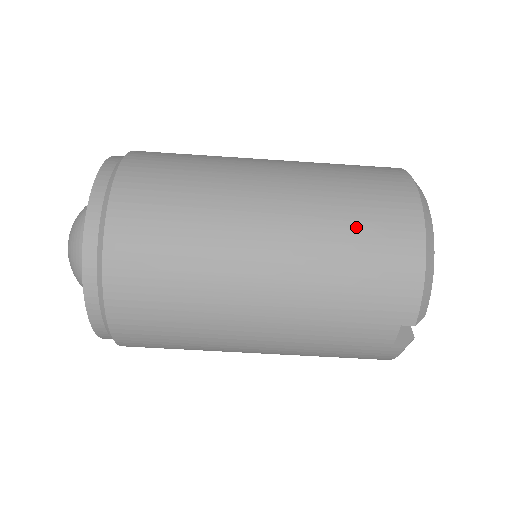
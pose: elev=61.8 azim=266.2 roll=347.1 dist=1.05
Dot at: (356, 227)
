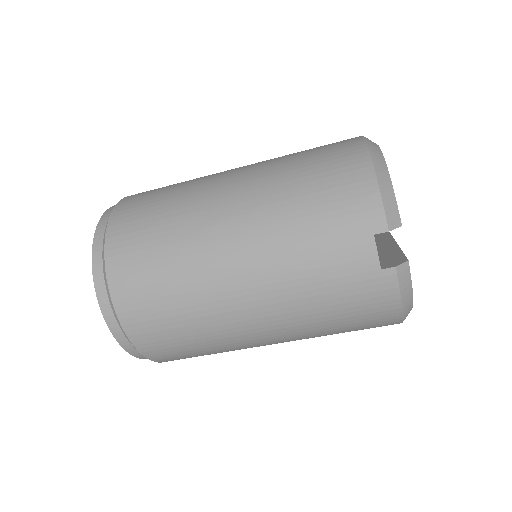
Dot at: (305, 166)
